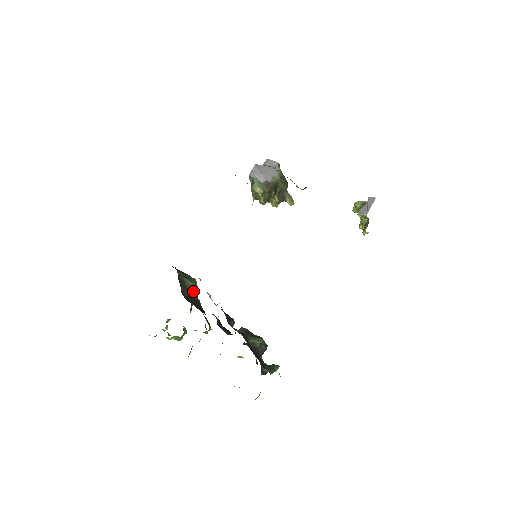
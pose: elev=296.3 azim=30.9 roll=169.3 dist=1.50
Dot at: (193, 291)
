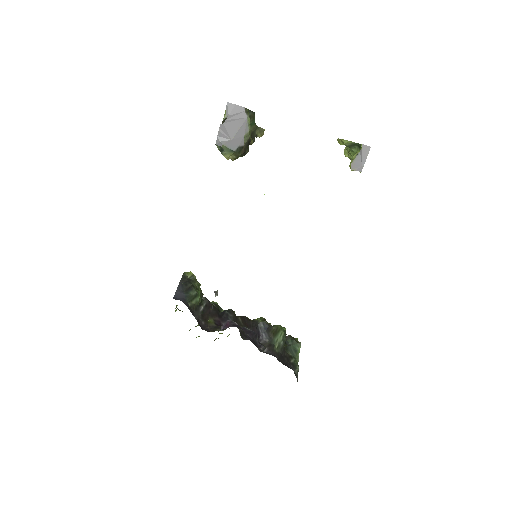
Dot at: (201, 300)
